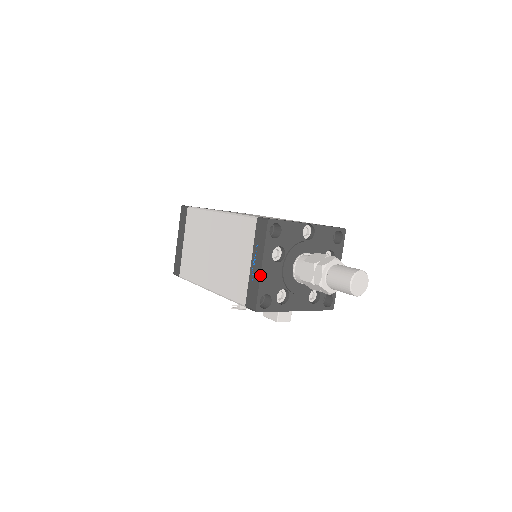
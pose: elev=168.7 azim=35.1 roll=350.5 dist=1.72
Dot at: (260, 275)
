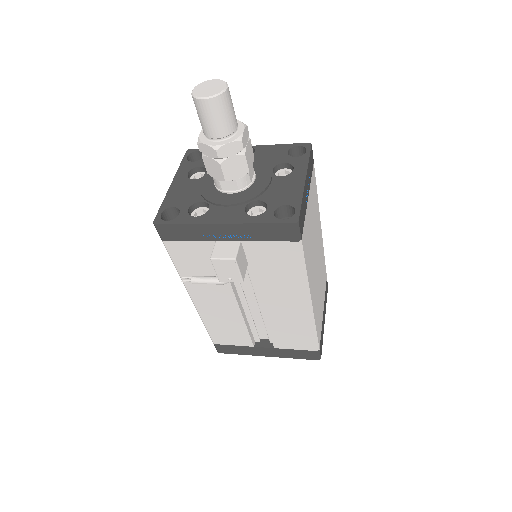
Dot at: (167, 191)
